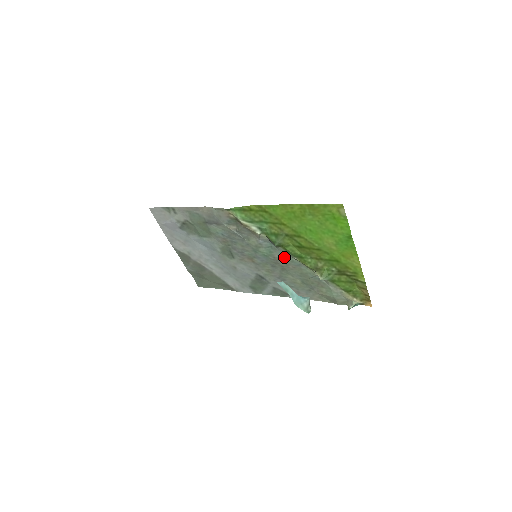
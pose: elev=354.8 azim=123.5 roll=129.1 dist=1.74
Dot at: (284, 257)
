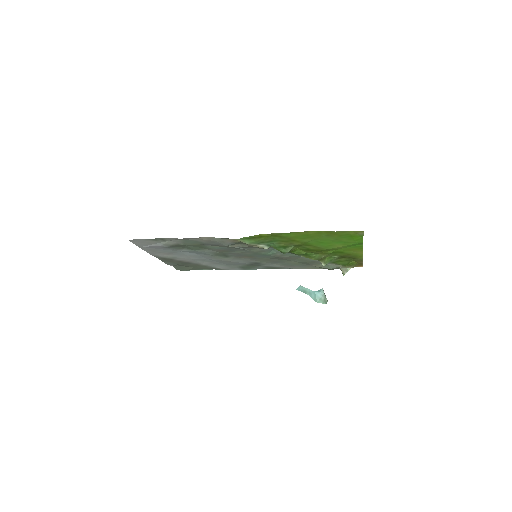
Dot at: (287, 255)
